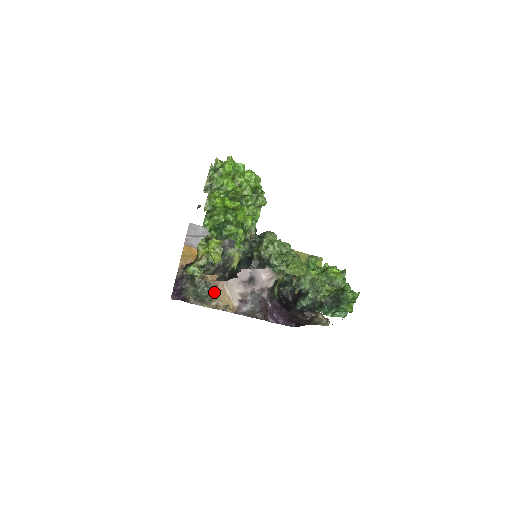
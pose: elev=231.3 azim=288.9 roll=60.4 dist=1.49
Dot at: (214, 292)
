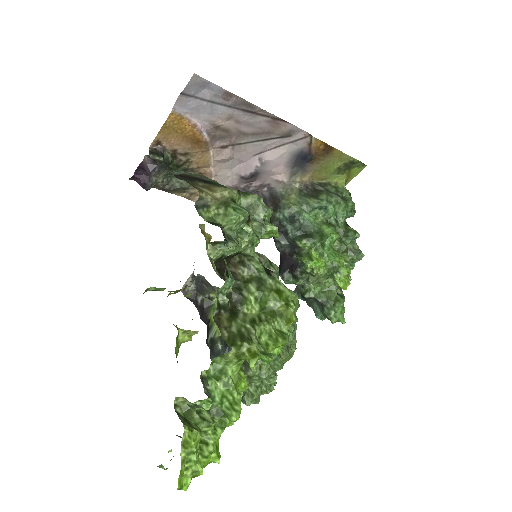
Dot at: occluded
